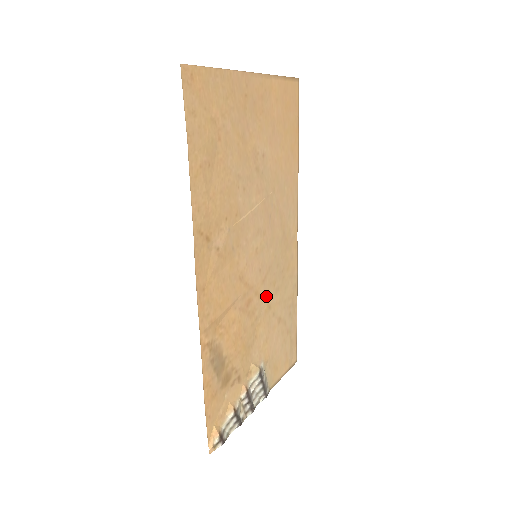
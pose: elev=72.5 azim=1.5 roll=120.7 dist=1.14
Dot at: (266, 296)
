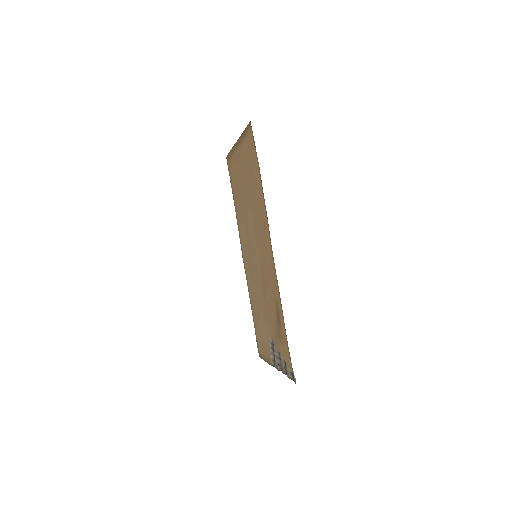
Dot at: (258, 289)
